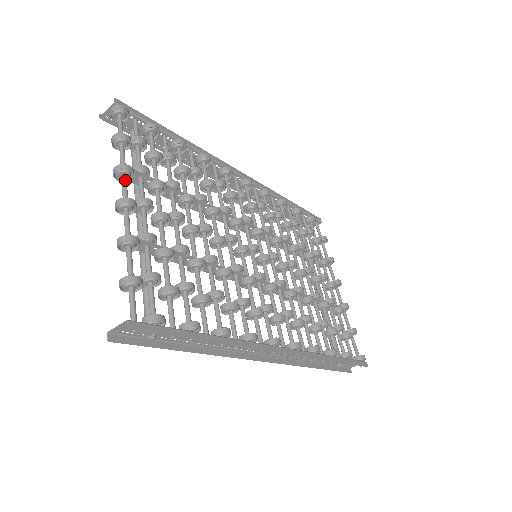
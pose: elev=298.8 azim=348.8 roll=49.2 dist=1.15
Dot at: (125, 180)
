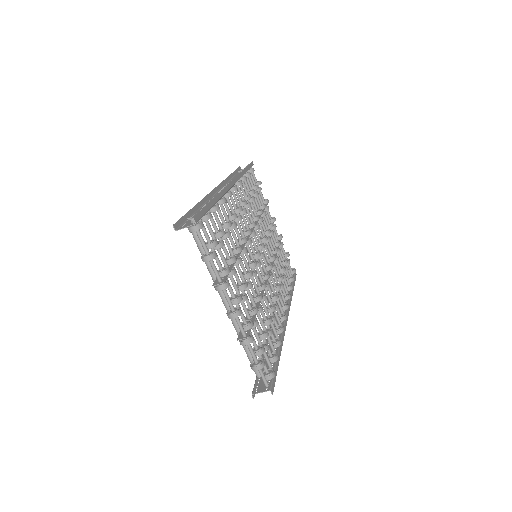
Dot at: occluded
